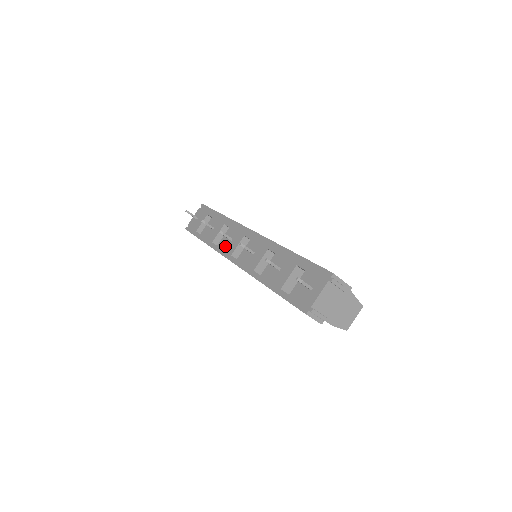
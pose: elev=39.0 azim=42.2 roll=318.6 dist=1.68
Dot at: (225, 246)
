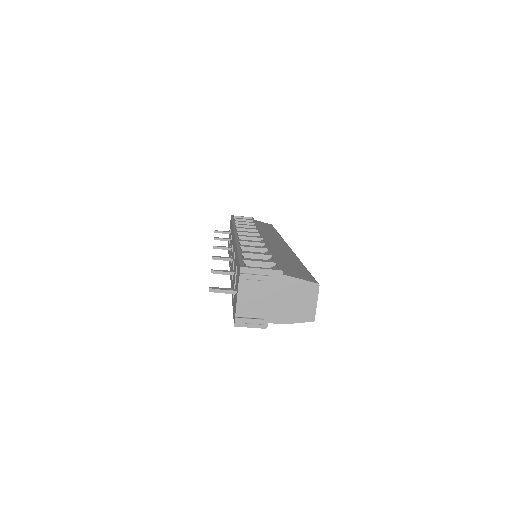
Dot at: occluded
